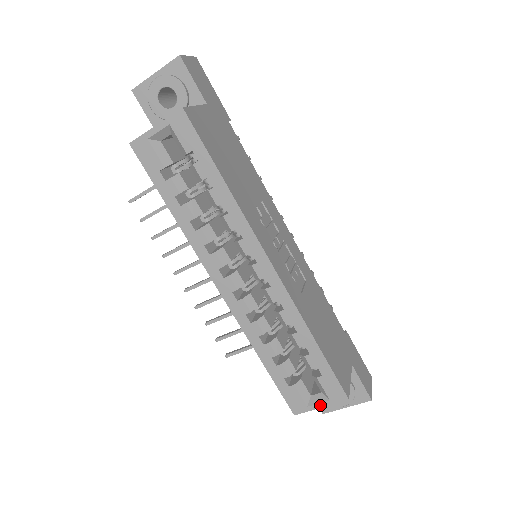
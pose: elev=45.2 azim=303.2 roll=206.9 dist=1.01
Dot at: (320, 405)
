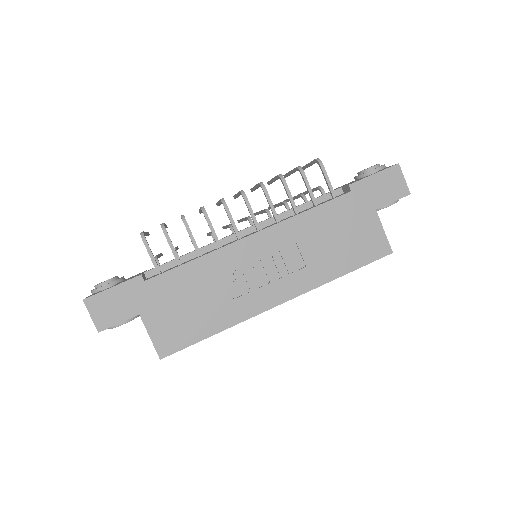
Dot at: occluded
